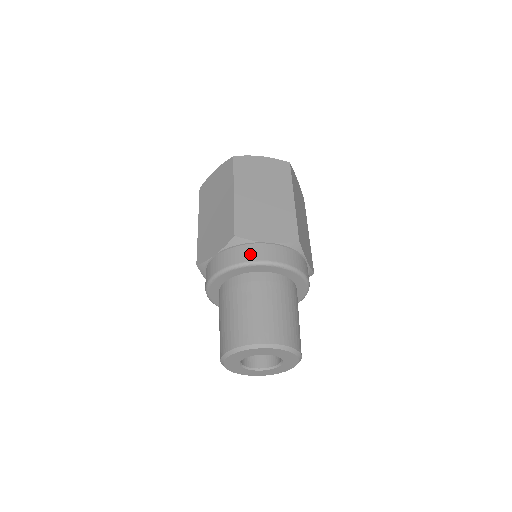
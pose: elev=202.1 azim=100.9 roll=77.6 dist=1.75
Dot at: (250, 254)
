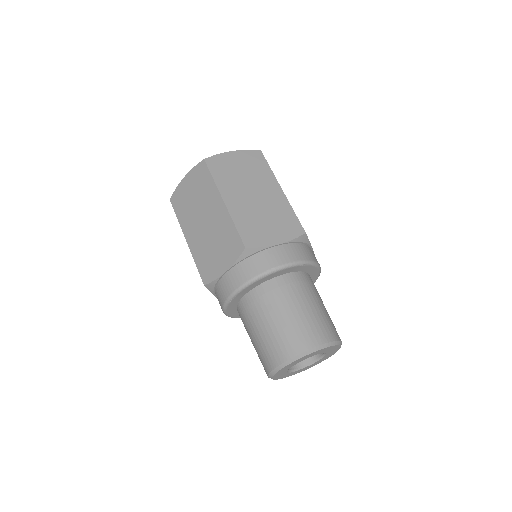
Dot at: (267, 262)
